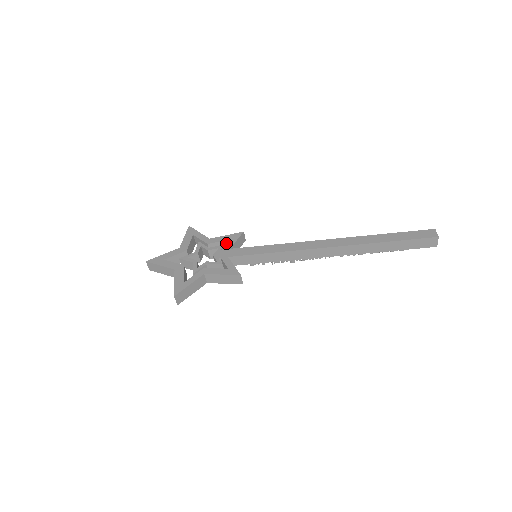
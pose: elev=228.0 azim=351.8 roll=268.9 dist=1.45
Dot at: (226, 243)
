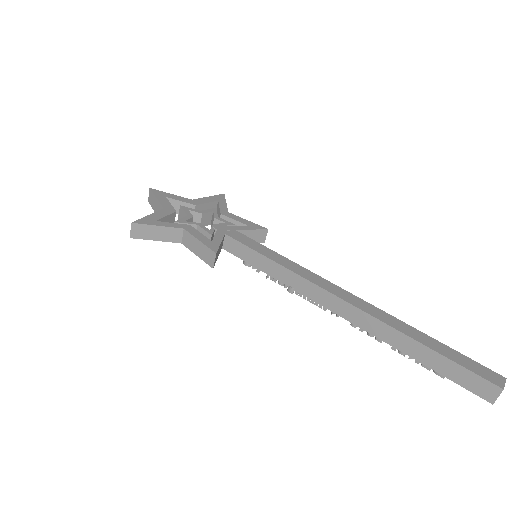
Dot at: occluded
